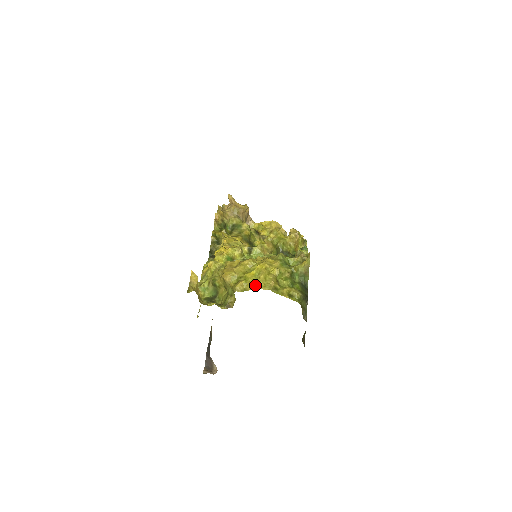
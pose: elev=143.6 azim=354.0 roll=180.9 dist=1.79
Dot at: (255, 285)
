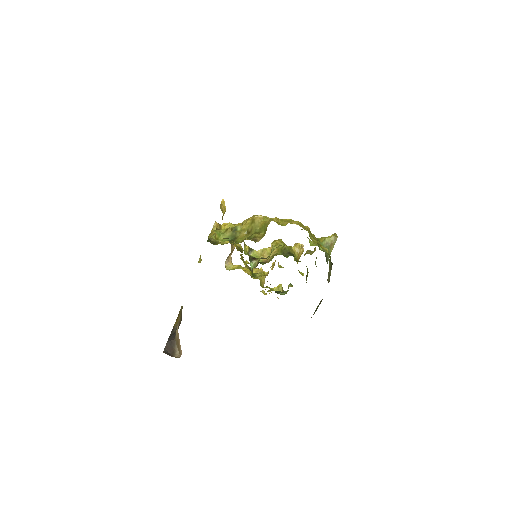
Dot at: occluded
